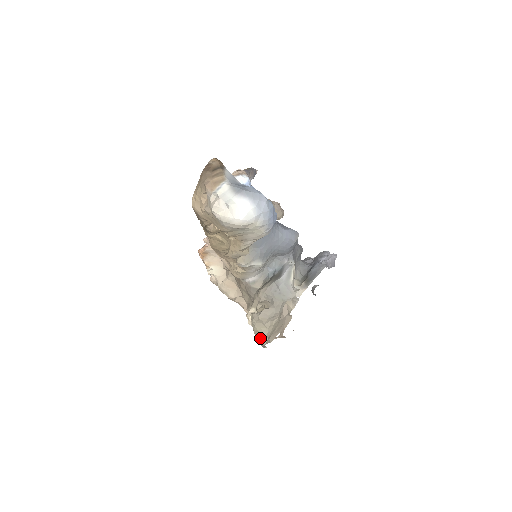
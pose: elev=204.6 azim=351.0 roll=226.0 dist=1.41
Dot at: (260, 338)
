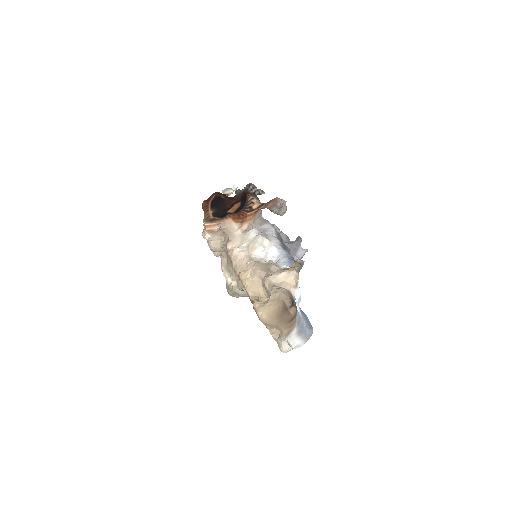
Dot at: (232, 296)
